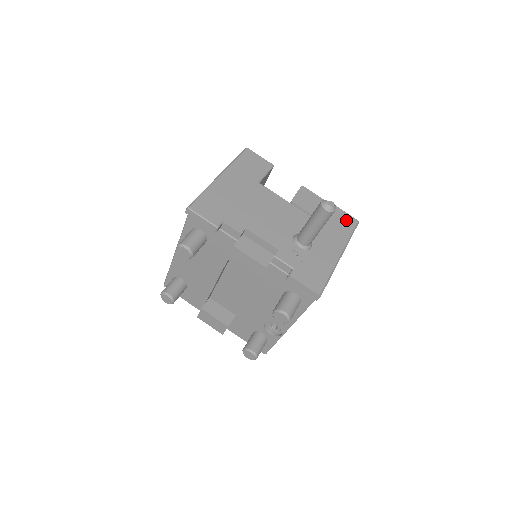
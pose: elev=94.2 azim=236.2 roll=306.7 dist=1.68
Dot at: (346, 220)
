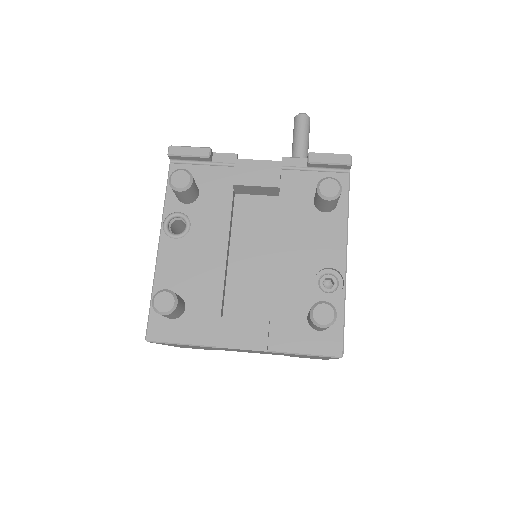
Dot at: occluded
